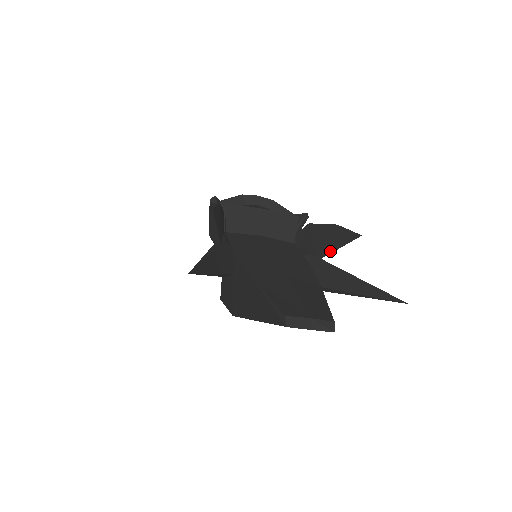
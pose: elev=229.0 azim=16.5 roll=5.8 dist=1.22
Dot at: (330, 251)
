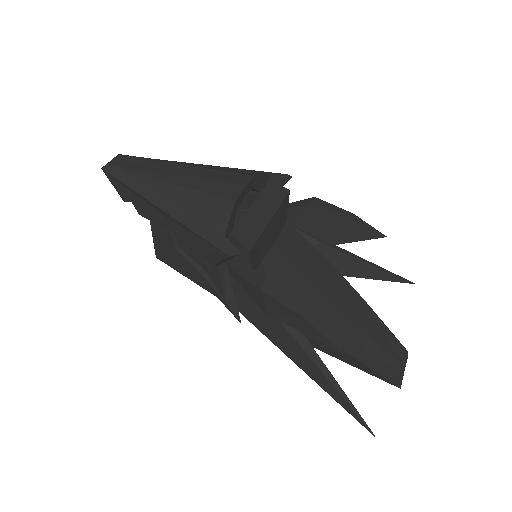
Dot at: (345, 242)
